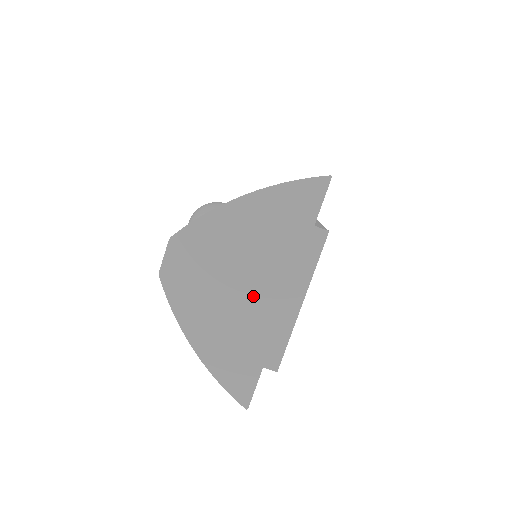
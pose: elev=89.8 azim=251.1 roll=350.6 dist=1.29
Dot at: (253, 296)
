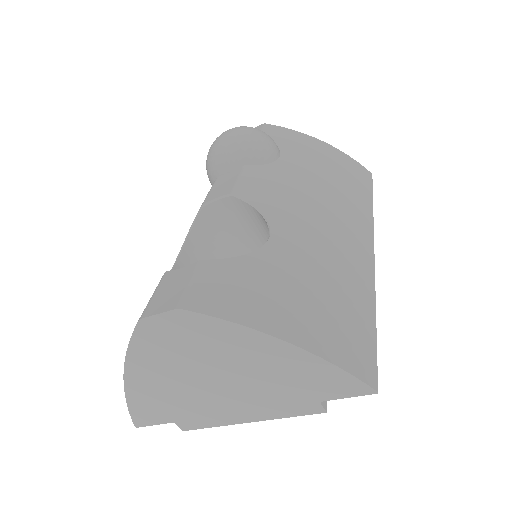
Dot at: (213, 392)
